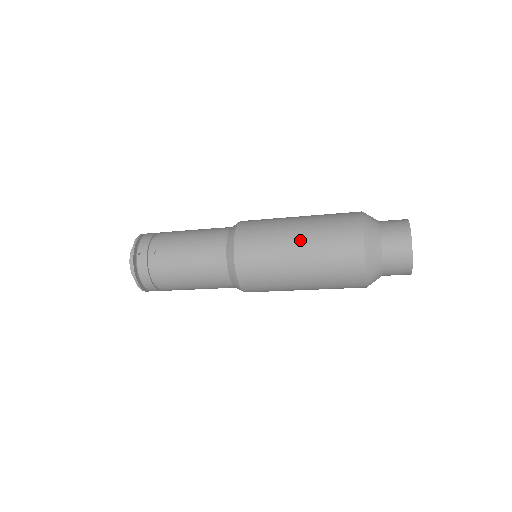
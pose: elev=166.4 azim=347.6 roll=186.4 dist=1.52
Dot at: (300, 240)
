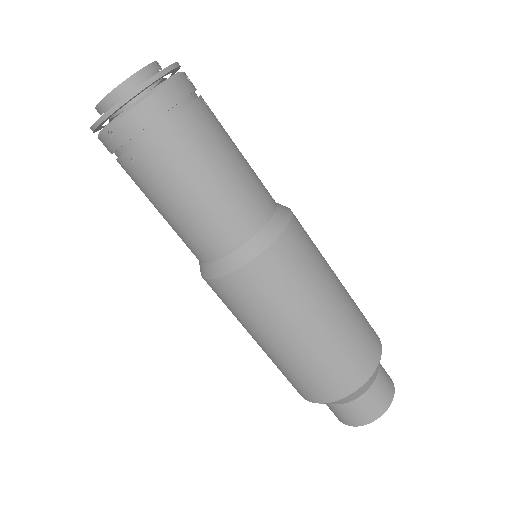
Dot at: (278, 349)
